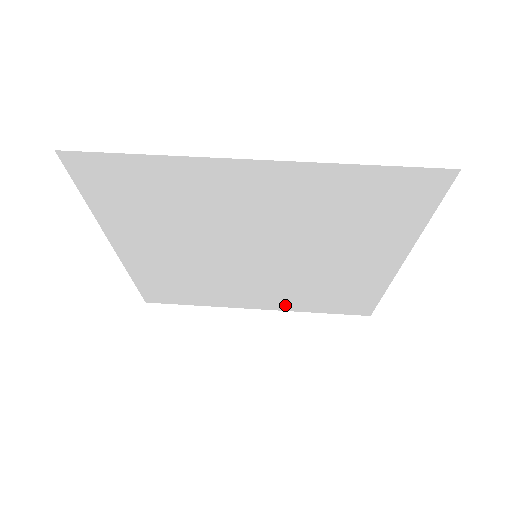
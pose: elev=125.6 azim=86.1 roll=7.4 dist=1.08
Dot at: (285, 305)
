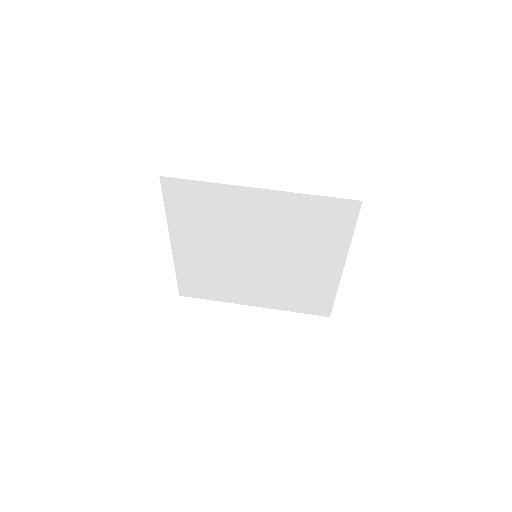
Dot at: (273, 303)
